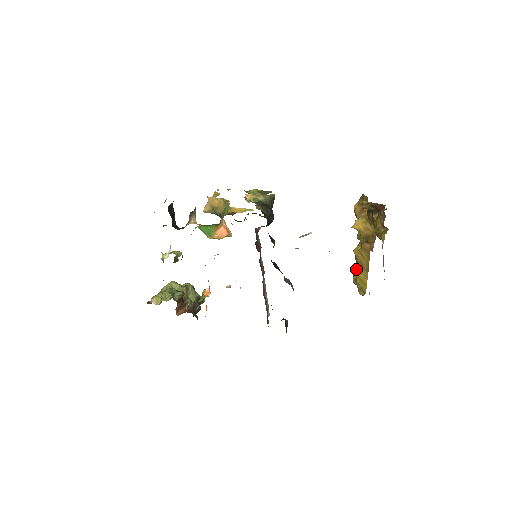
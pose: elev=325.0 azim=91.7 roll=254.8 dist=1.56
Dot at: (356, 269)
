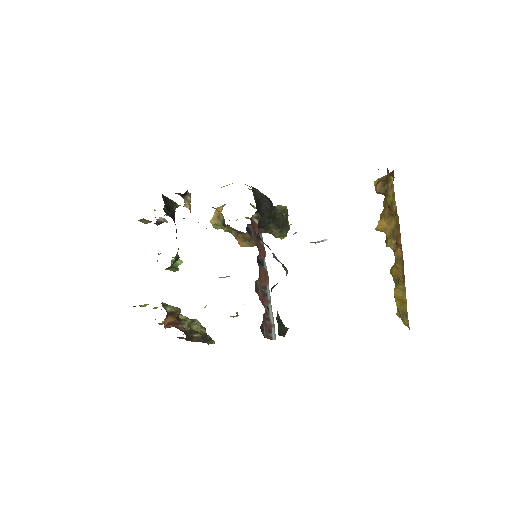
Dot at: occluded
